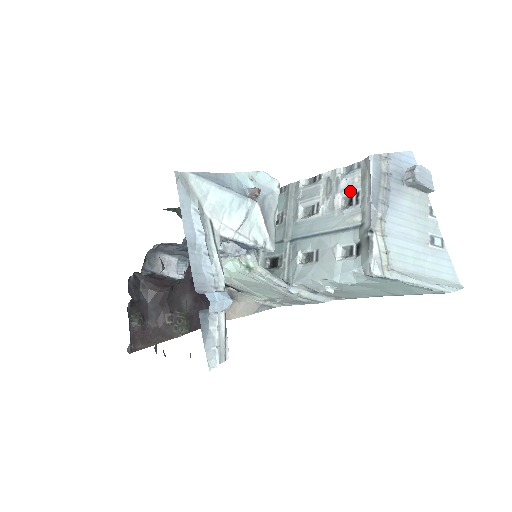
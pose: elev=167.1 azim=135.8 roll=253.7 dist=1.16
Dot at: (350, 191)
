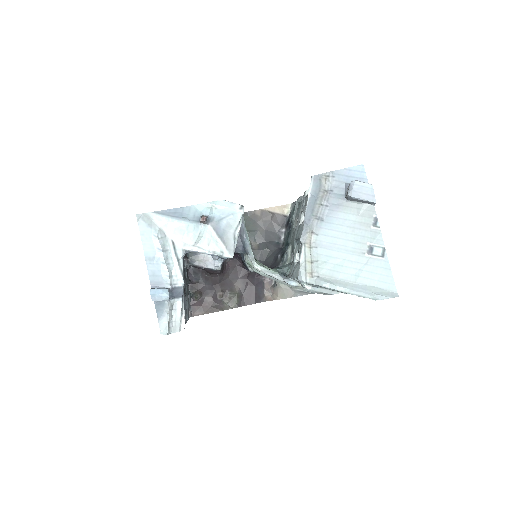
Dot at: occluded
